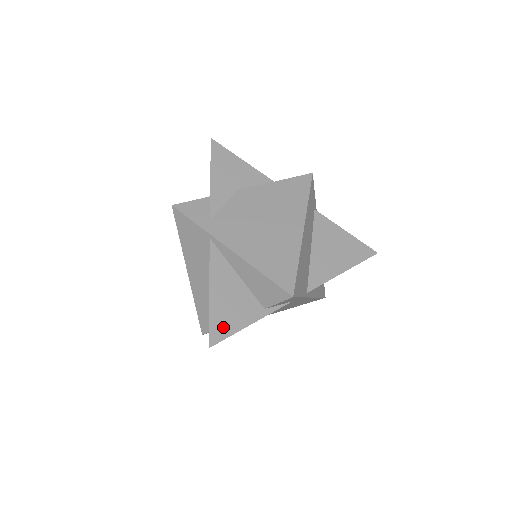
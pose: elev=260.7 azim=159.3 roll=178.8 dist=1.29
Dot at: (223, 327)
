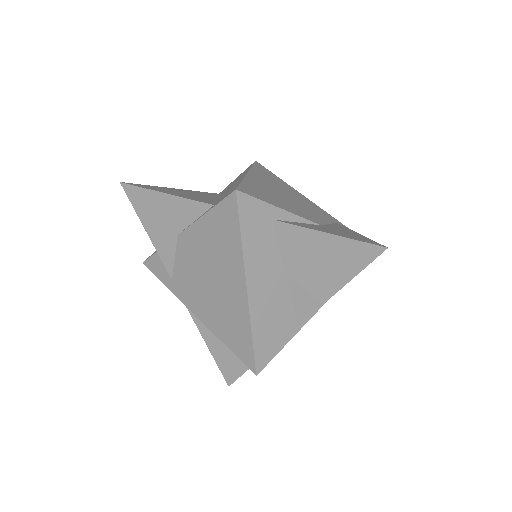
Dot at: (232, 370)
